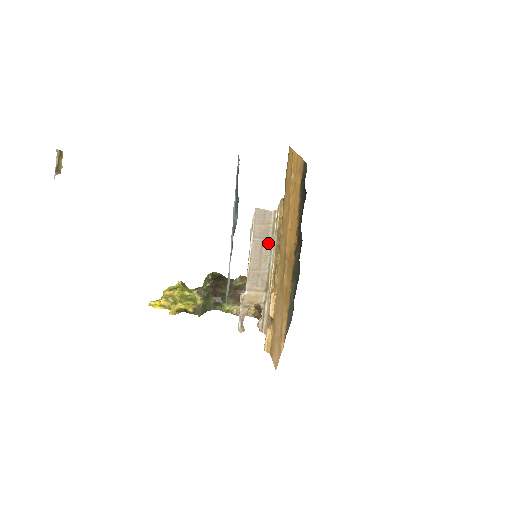
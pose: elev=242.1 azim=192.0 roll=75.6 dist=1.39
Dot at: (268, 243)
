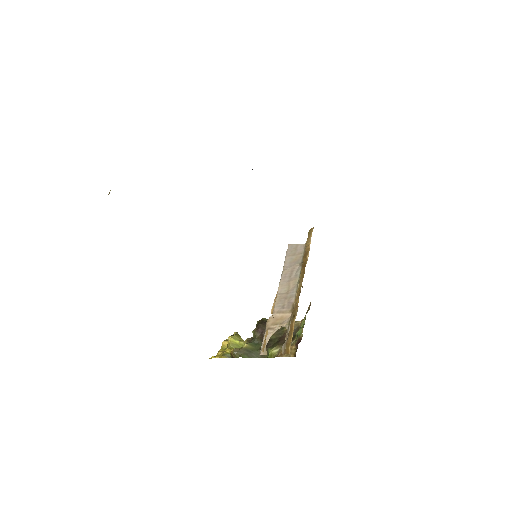
Dot at: (298, 270)
